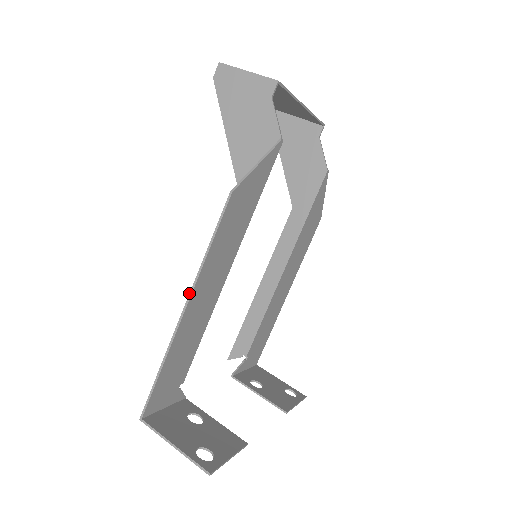
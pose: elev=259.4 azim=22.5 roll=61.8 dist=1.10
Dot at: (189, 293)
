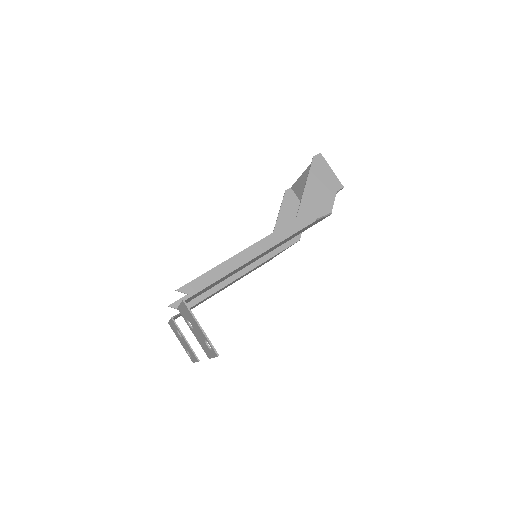
Dot at: (263, 251)
